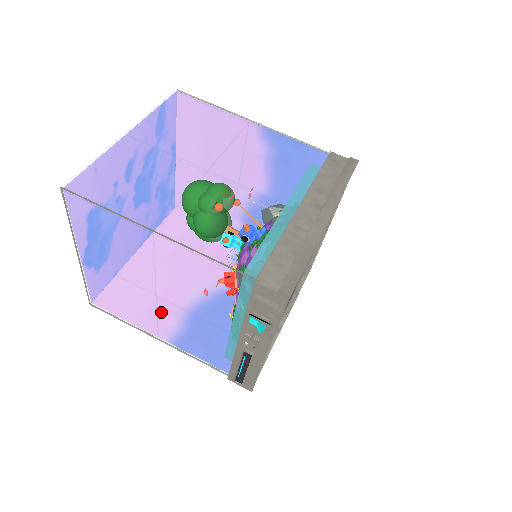
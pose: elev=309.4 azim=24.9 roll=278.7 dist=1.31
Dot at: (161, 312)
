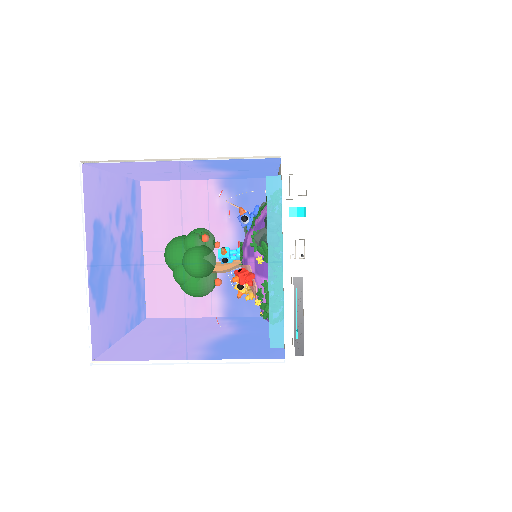
Dot at: (178, 351)
